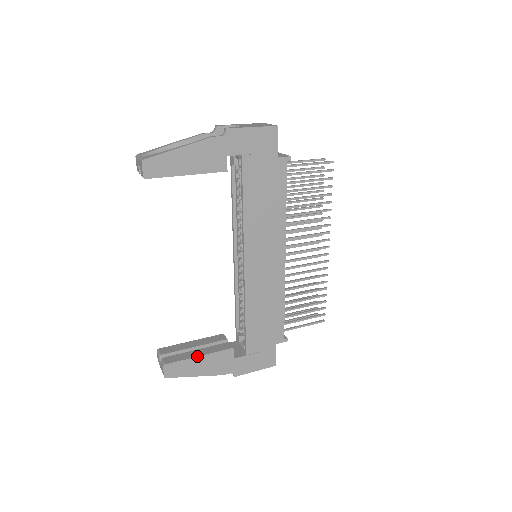
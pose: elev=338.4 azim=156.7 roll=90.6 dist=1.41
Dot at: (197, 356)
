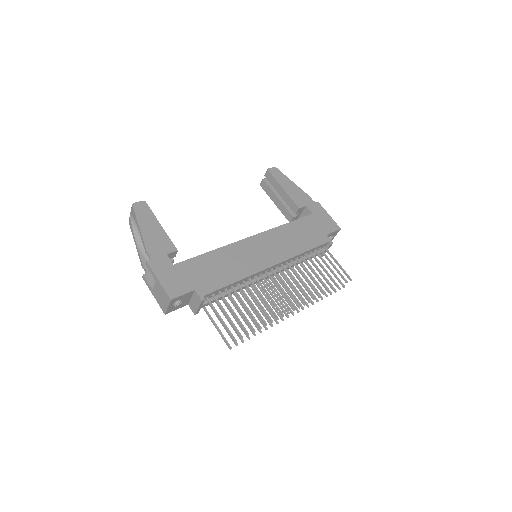
Dot at: occluded
